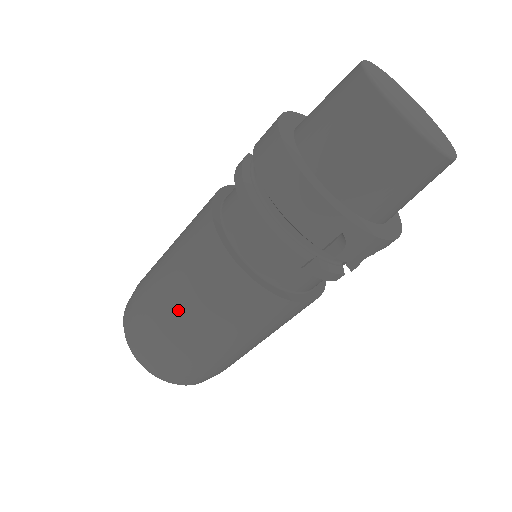
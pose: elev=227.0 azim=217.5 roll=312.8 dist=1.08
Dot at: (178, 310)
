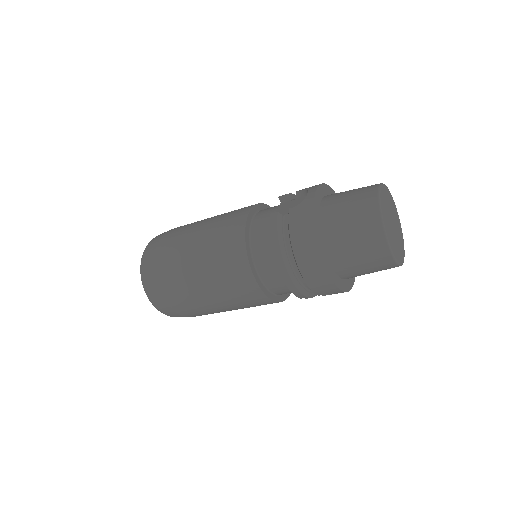
Dot at: (205, 297)
